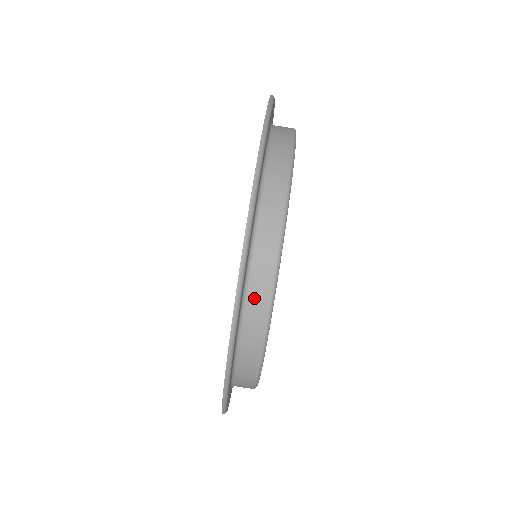
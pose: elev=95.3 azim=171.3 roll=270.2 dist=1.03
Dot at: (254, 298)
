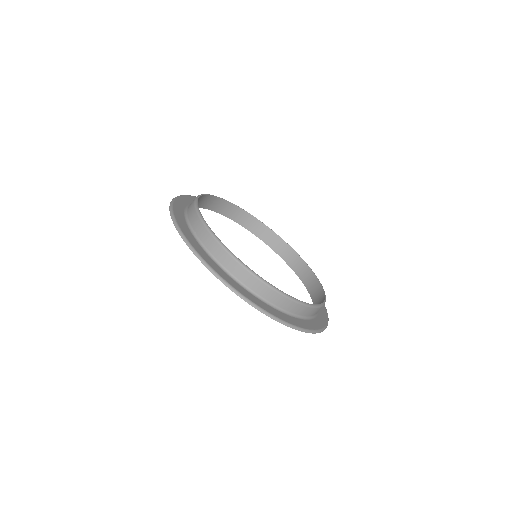
Dot at: (230, 267)
